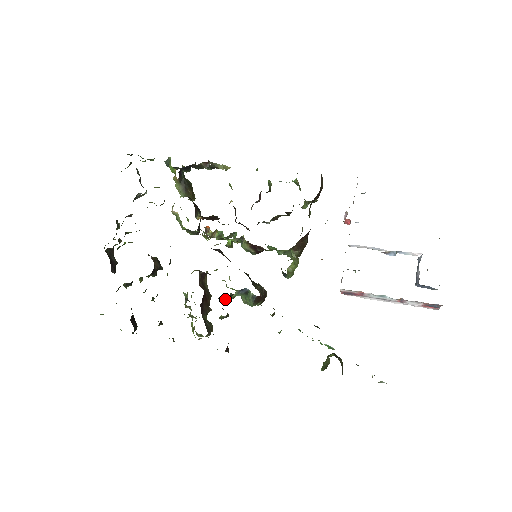
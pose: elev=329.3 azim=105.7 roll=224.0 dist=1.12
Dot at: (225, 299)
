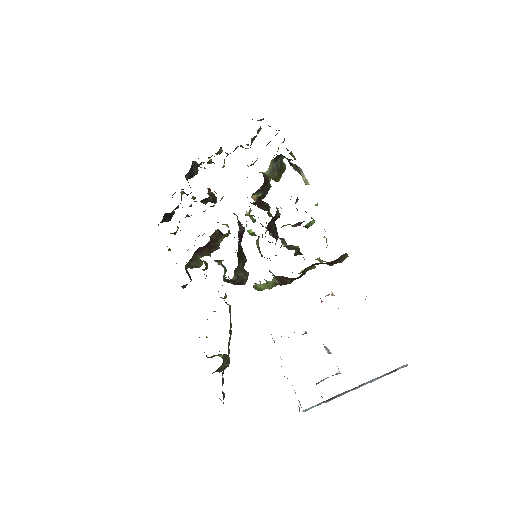
Dot at: (214, 260)
